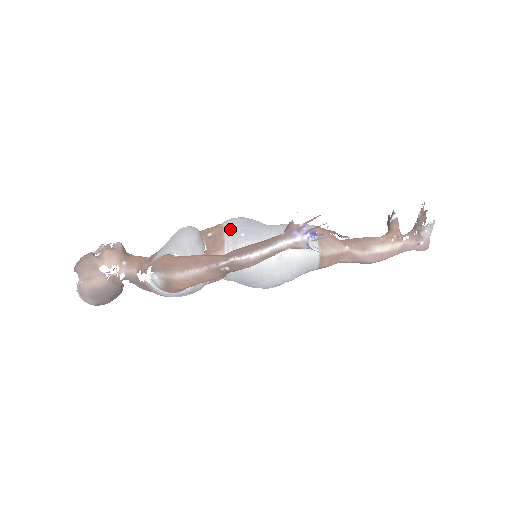
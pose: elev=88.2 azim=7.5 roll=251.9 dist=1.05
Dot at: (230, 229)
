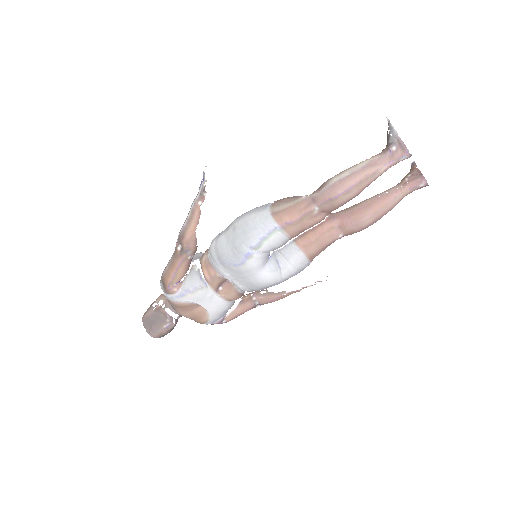
Dot at: occluded
